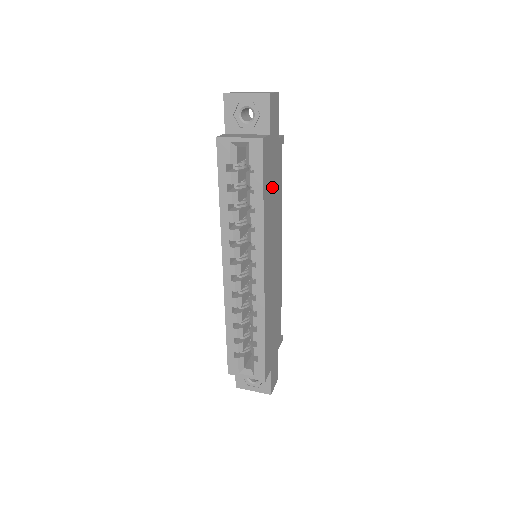
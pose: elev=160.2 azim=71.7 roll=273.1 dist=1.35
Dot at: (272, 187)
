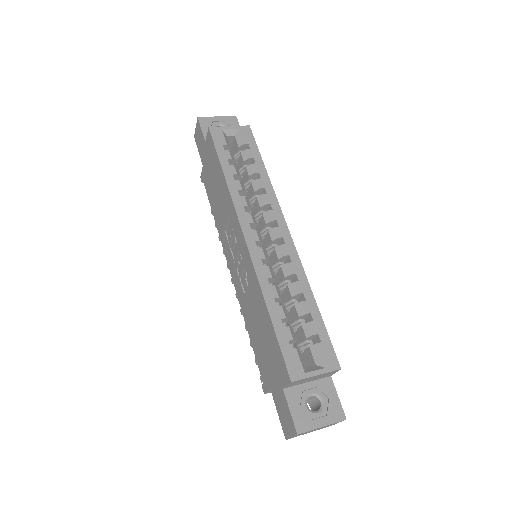
Dot at: occluded
